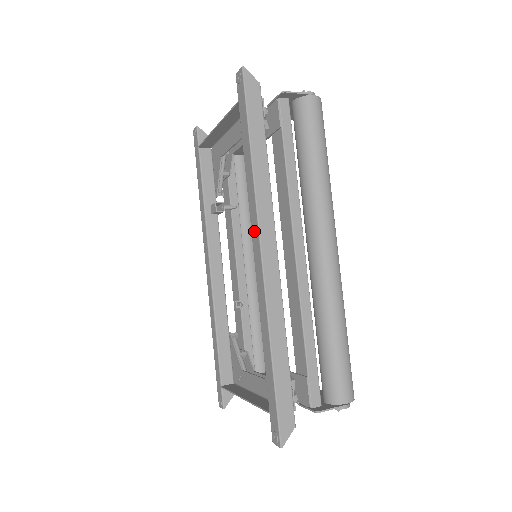
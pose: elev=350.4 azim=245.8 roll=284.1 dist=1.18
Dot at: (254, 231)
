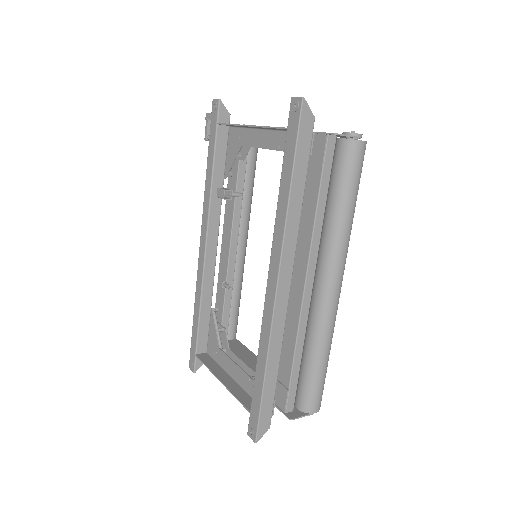
Dot at: (273, 264)
